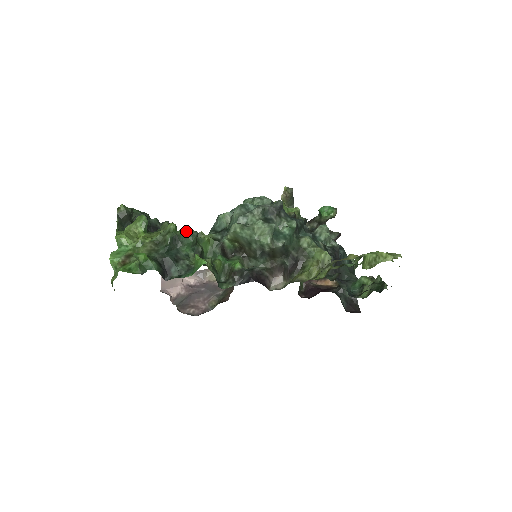
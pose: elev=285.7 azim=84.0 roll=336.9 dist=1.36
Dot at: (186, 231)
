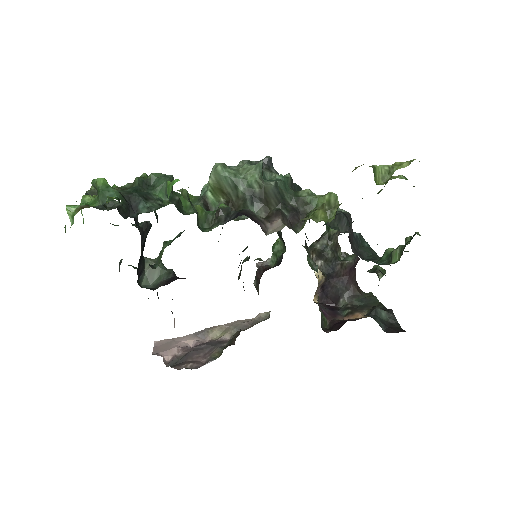
Dot at: (158, 174)
